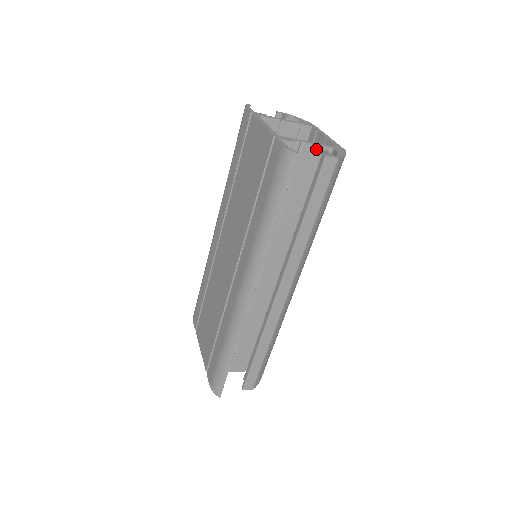
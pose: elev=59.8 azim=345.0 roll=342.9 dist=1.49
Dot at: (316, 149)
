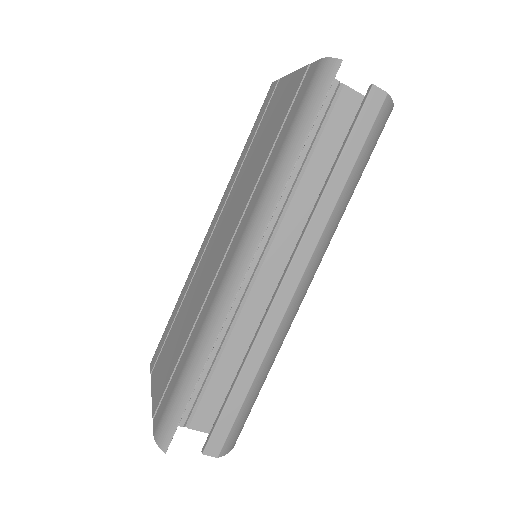
Dot at: (356, 98)
